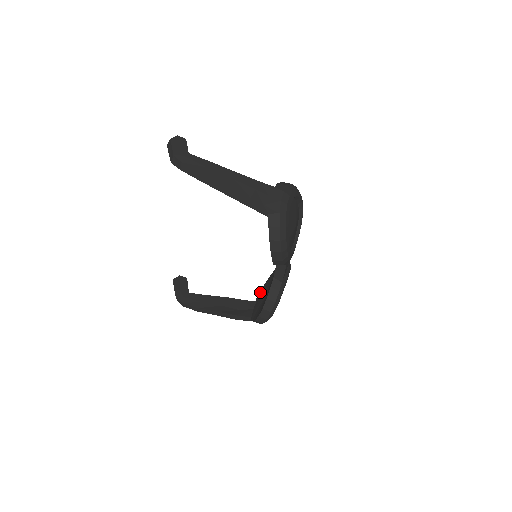
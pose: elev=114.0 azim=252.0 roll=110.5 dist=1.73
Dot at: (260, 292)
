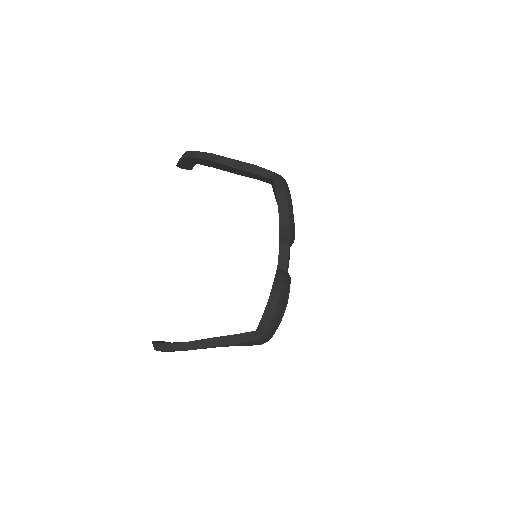
Dot at: occluded
